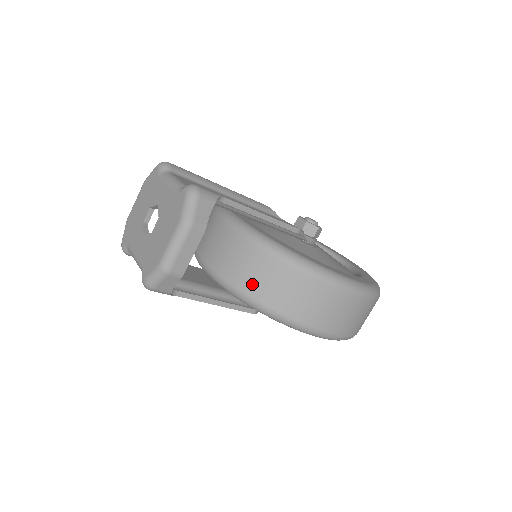
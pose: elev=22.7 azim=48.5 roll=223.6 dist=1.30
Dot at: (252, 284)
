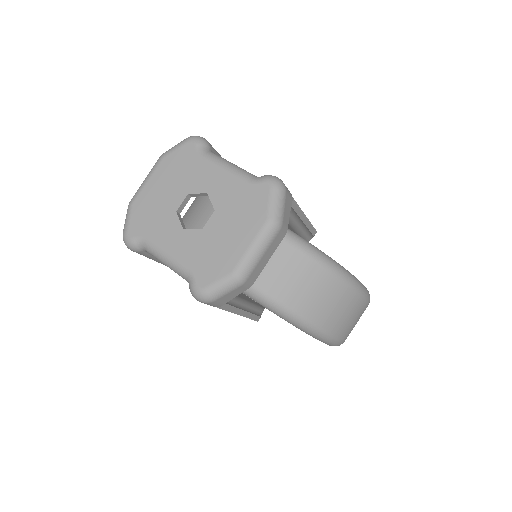
Dot at: (291, 292)
